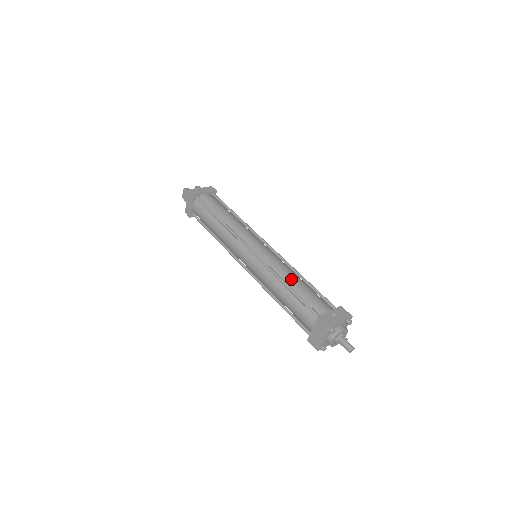
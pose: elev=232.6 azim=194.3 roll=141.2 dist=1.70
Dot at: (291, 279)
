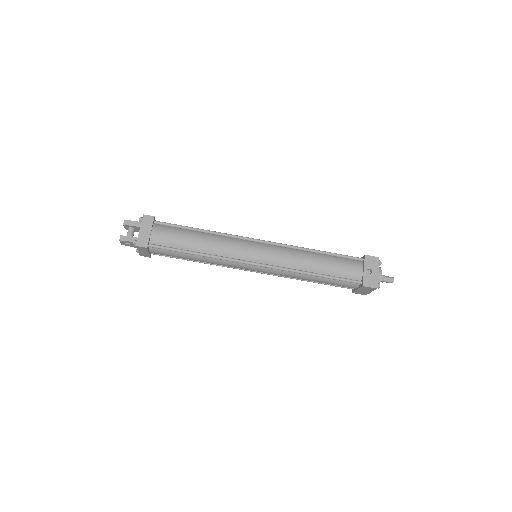
Dot at: (313, 265)
